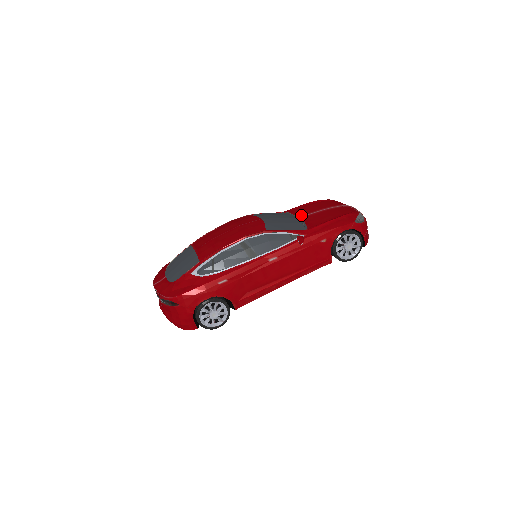
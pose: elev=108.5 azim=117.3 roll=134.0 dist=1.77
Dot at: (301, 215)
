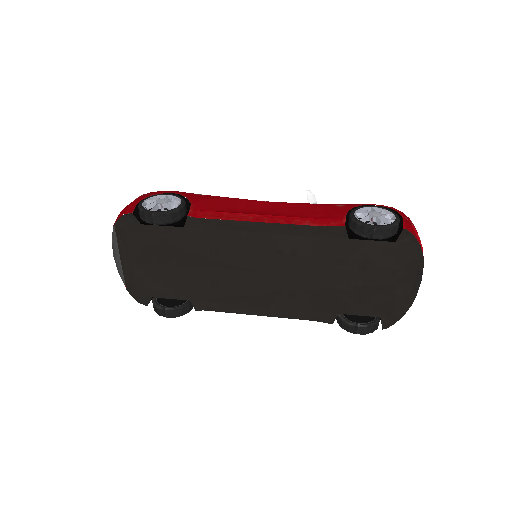
Dot at: occluded
